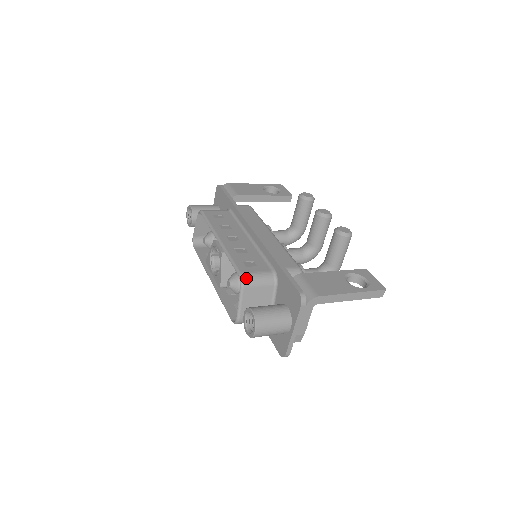
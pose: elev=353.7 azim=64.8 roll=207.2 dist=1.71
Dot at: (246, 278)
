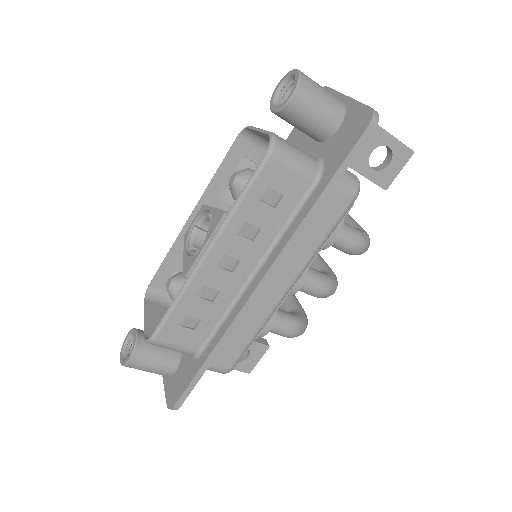
Dot at: (249, 133)
